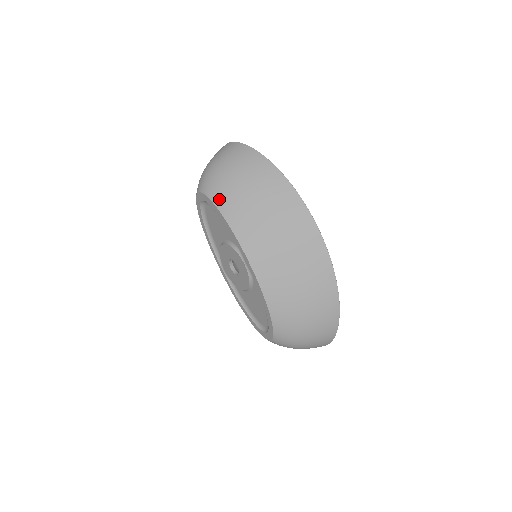
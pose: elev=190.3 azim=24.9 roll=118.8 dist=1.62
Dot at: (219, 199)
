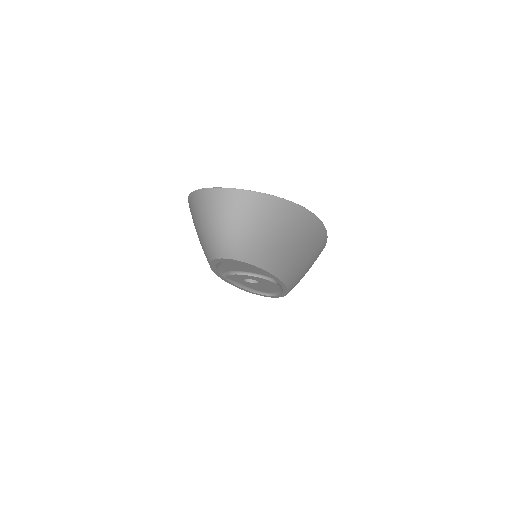
Dot at: (263, 262)
